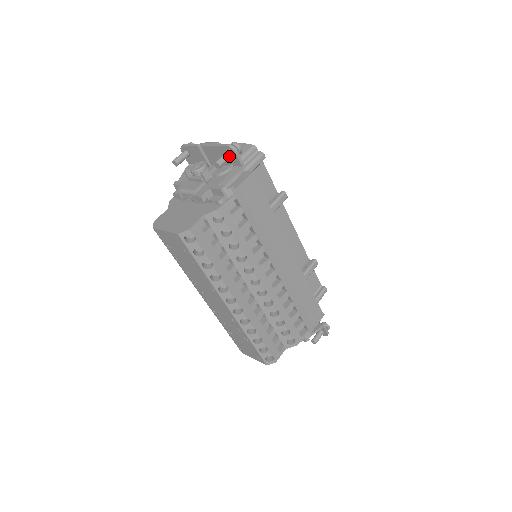
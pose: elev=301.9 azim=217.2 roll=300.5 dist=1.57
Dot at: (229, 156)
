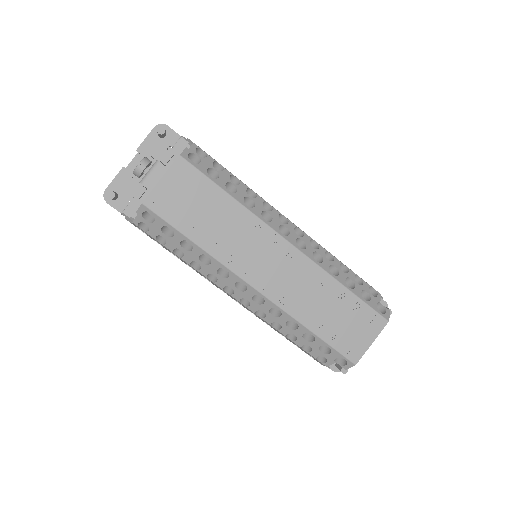
Dot at: occluded
